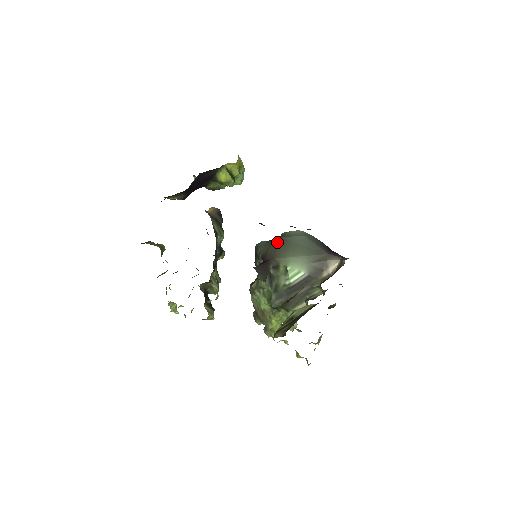
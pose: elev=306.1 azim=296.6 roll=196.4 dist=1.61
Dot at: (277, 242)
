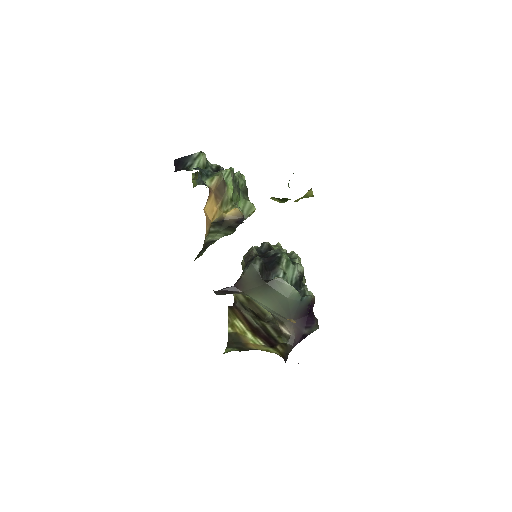
Dot at: (260, 284)
